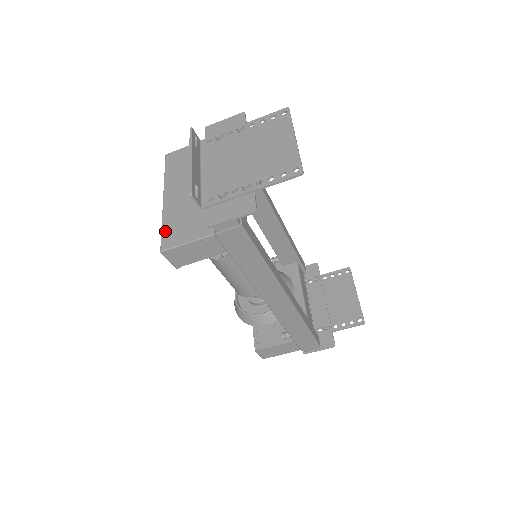
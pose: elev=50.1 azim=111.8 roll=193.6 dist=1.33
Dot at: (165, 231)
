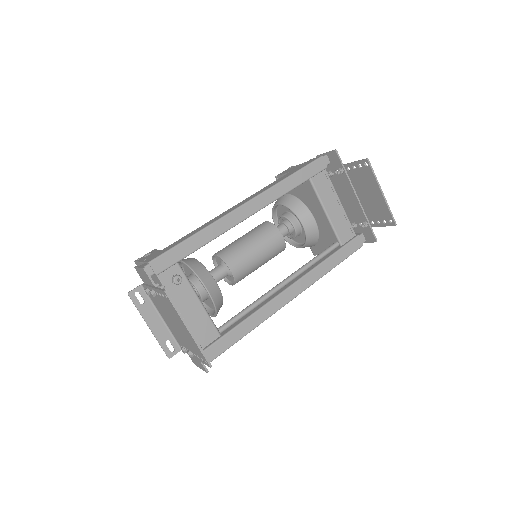
Dot at: occluded
